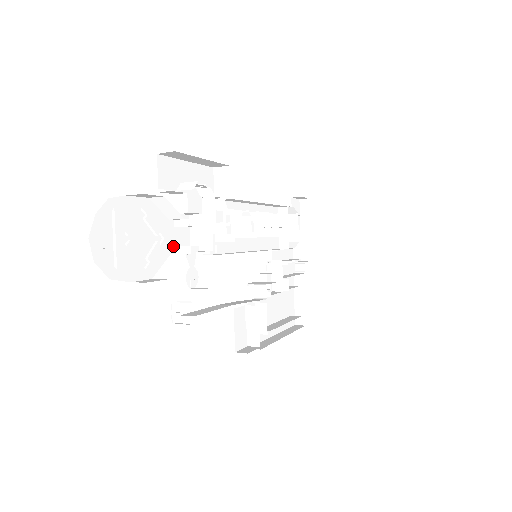
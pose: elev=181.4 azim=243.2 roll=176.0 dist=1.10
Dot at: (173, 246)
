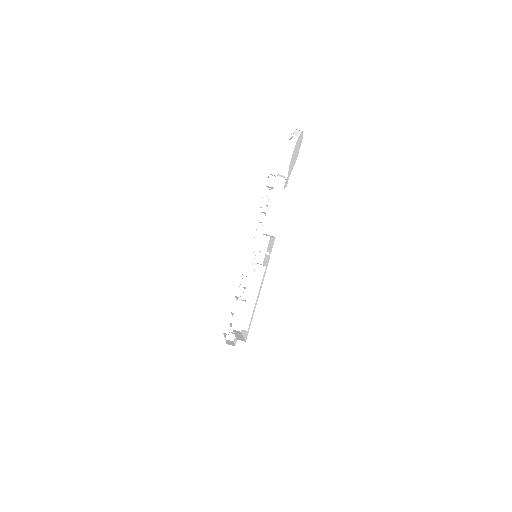
Dot at: occluded
